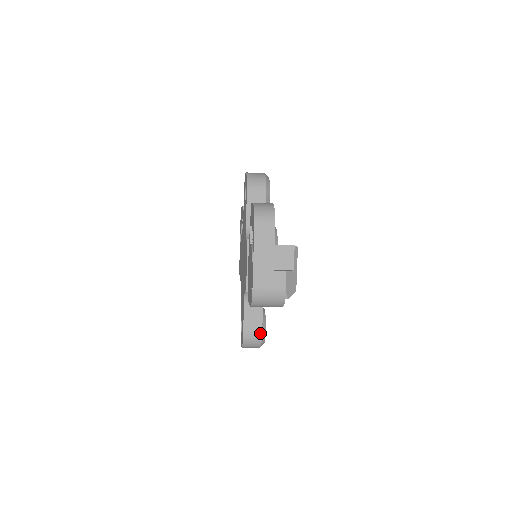
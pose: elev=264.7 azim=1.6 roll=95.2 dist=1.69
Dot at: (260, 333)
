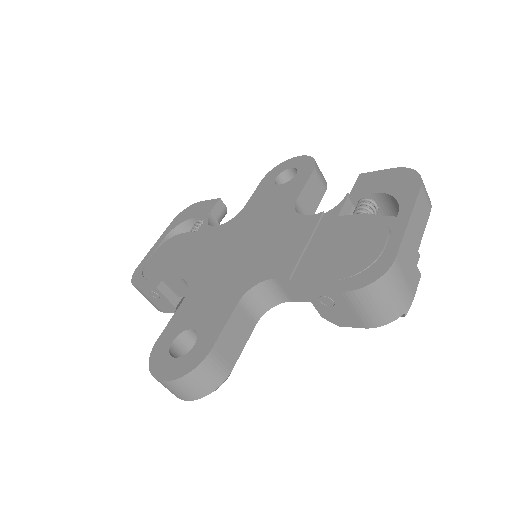
Dot at: (229, 369)
